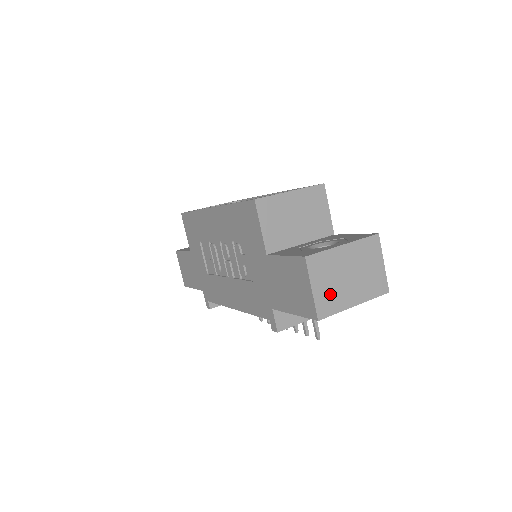
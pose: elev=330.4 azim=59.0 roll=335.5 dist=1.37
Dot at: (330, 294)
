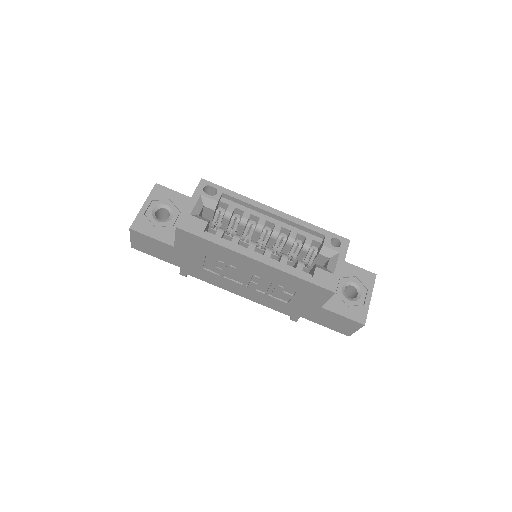
Dot at: occluded
